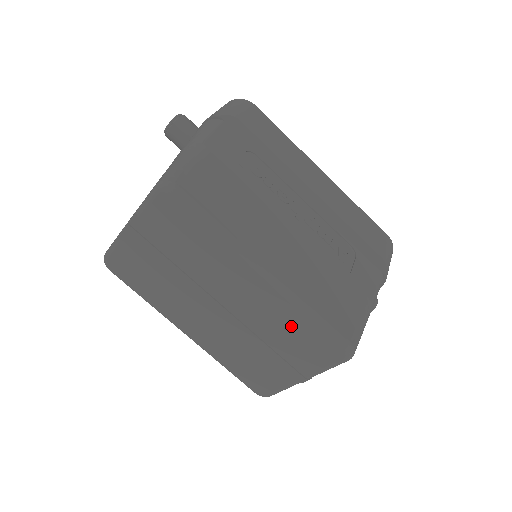
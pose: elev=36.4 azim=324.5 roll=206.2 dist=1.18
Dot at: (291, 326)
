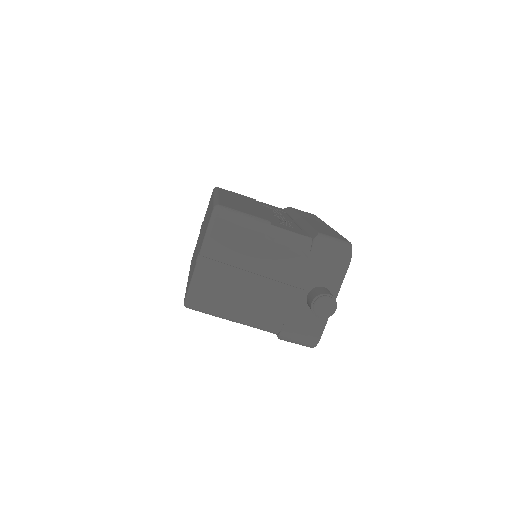
Dot at: occluded
